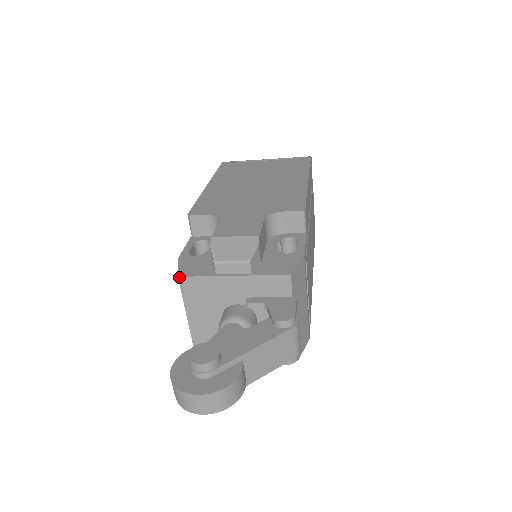
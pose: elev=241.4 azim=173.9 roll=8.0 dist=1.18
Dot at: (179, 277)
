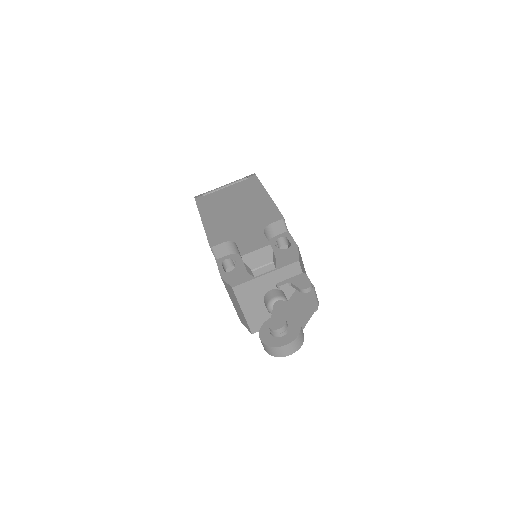
Dot at: (233, 288)
